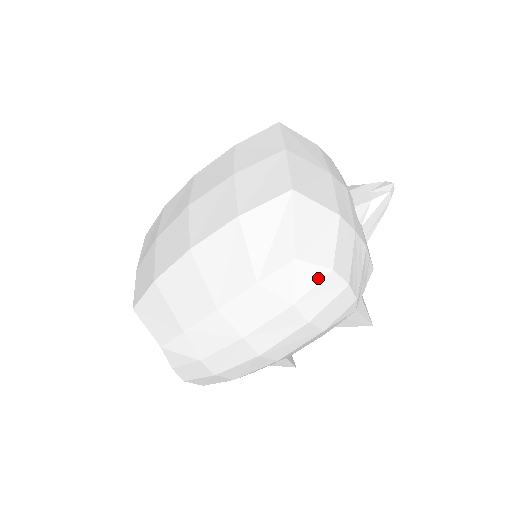
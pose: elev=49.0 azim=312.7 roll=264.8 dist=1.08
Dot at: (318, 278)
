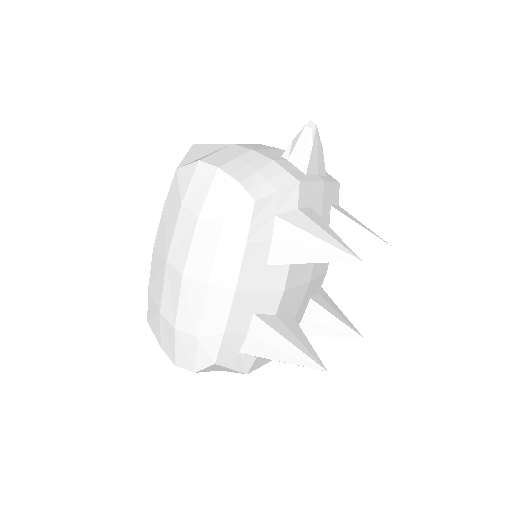
Dot at: (192, 173)
